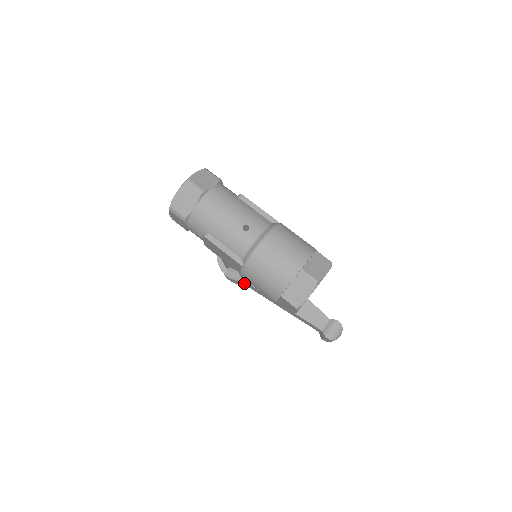
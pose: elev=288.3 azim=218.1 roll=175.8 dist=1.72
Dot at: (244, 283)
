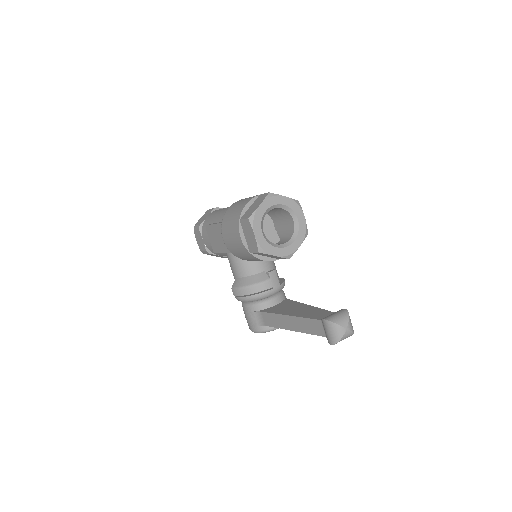
Dot at: (259, 318)
